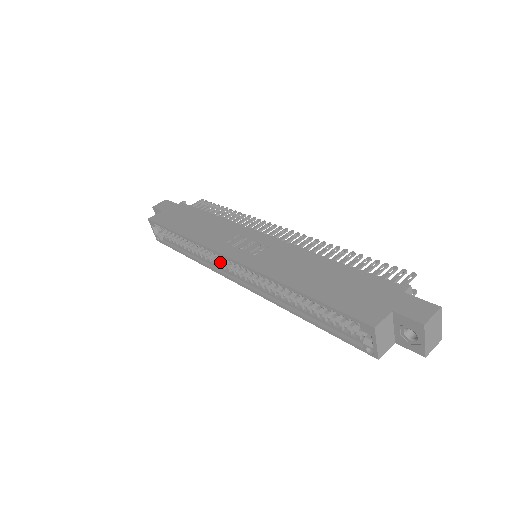
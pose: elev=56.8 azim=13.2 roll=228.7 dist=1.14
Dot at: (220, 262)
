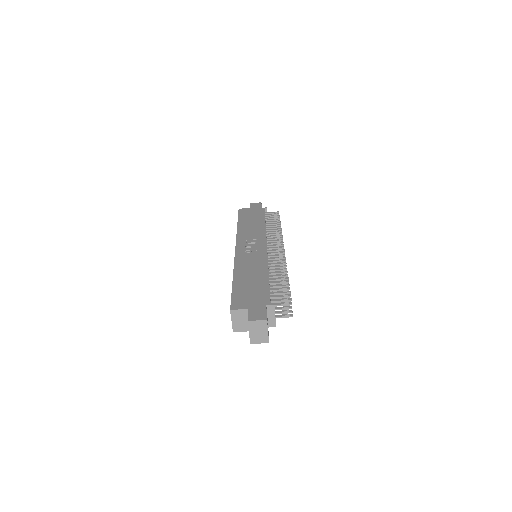
Dot at: occluded
